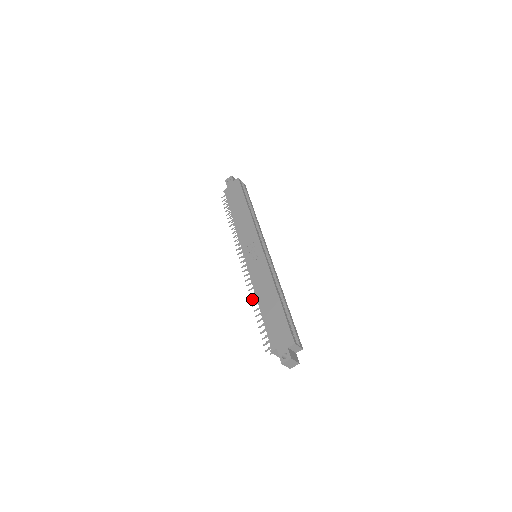
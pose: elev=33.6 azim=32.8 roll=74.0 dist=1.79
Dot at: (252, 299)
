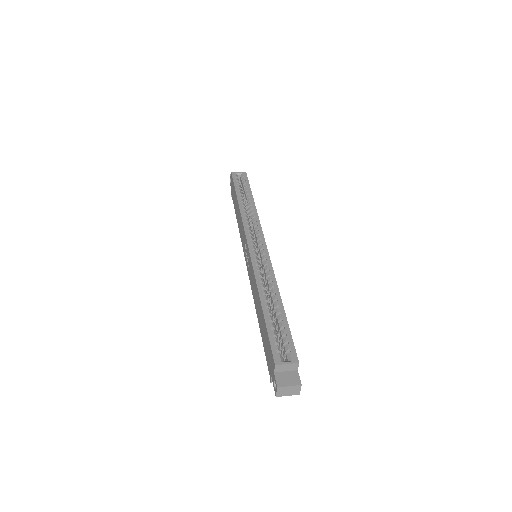
Dot at: occluded
